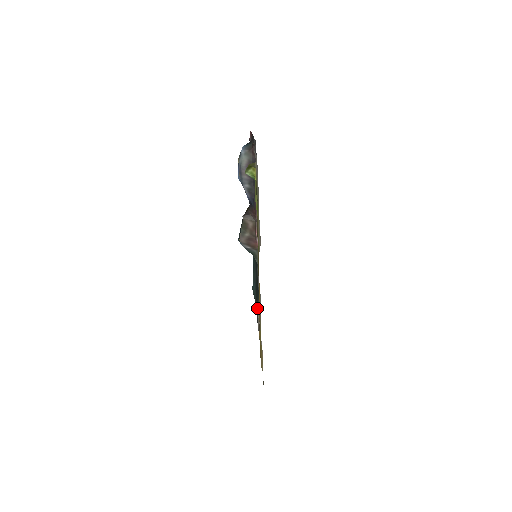
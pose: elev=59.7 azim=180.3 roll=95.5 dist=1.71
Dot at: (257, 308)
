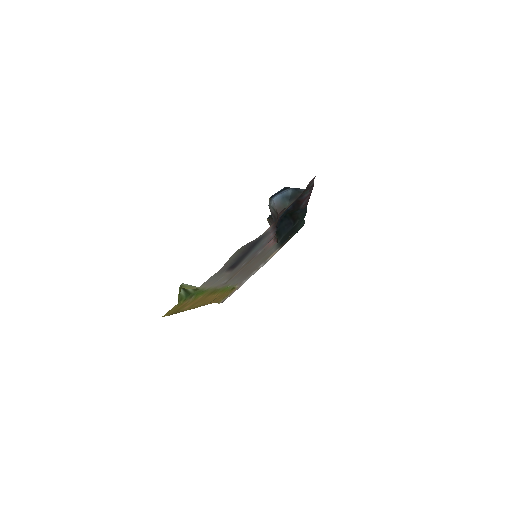
Dot at: (283, 243)
